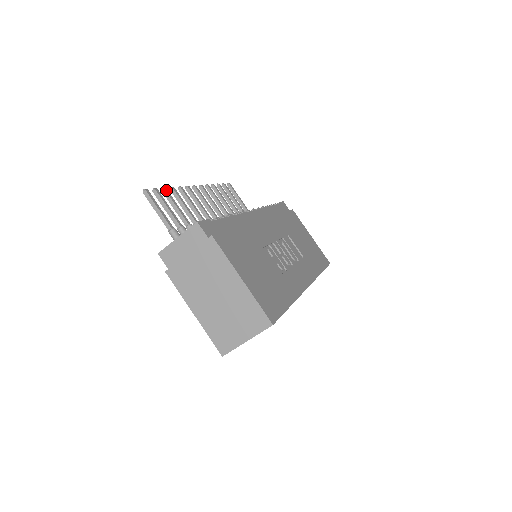
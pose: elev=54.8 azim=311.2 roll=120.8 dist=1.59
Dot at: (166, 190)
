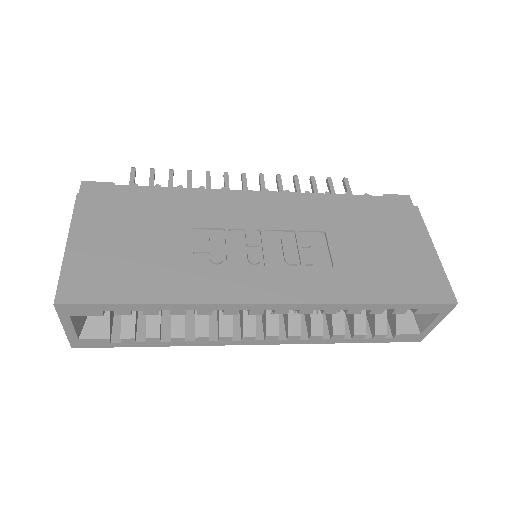
Dot at: (171, 171)
